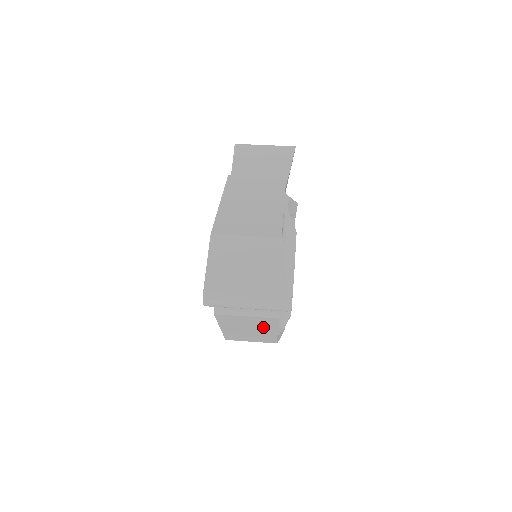
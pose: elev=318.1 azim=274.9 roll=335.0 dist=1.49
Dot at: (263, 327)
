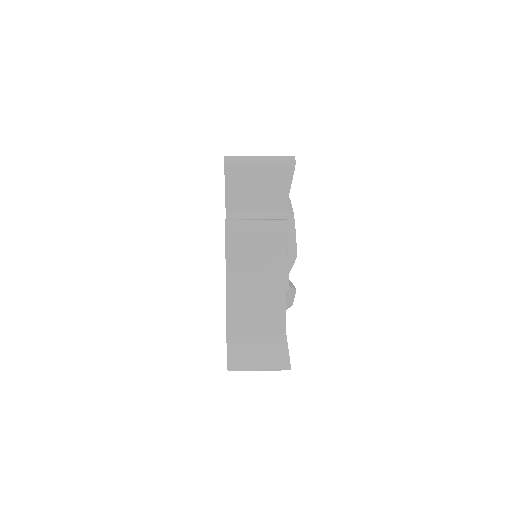
Dot at: (271, 263)
